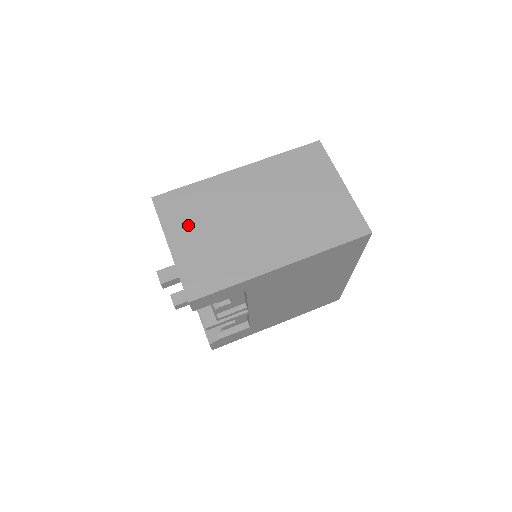
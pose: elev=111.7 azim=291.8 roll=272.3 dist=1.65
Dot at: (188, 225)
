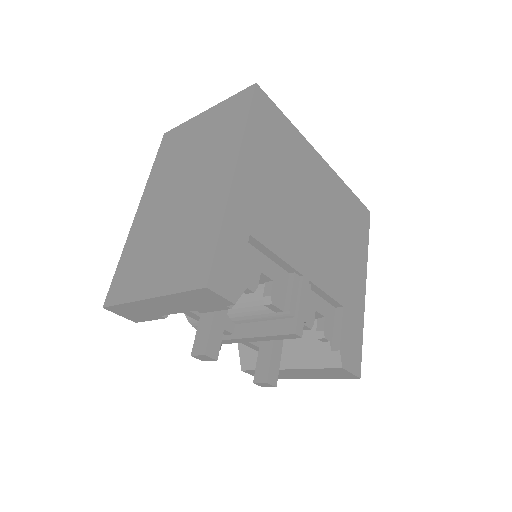
Dot at: (145, 272)
